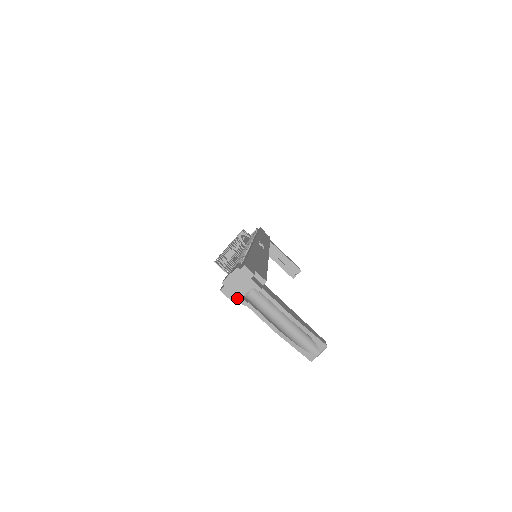
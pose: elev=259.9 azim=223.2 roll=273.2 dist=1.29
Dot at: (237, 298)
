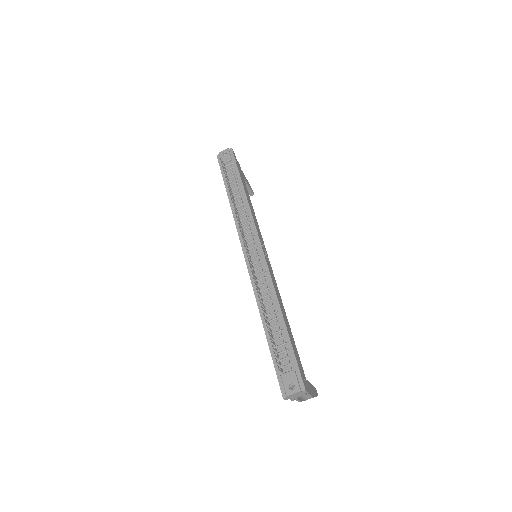
Dot at: (290, 399)
